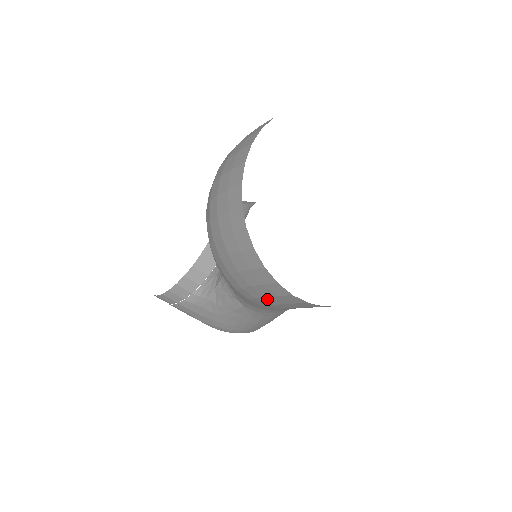
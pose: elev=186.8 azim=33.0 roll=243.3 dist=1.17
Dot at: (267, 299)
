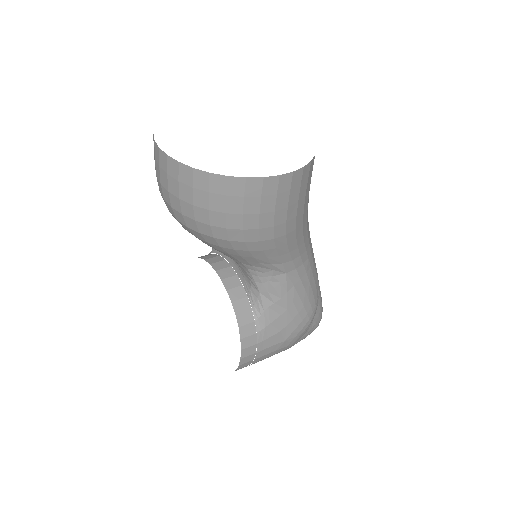
Dot at: (278, 212)
